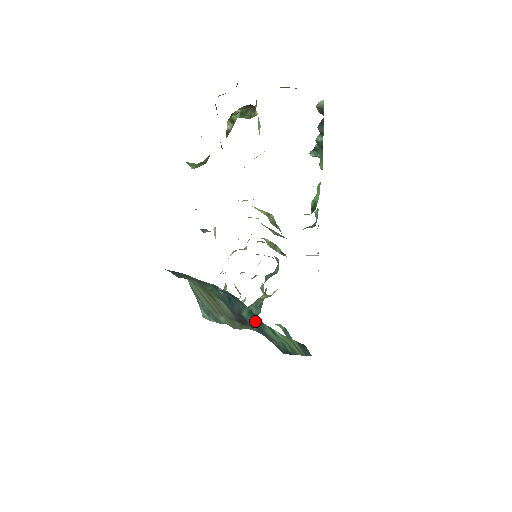
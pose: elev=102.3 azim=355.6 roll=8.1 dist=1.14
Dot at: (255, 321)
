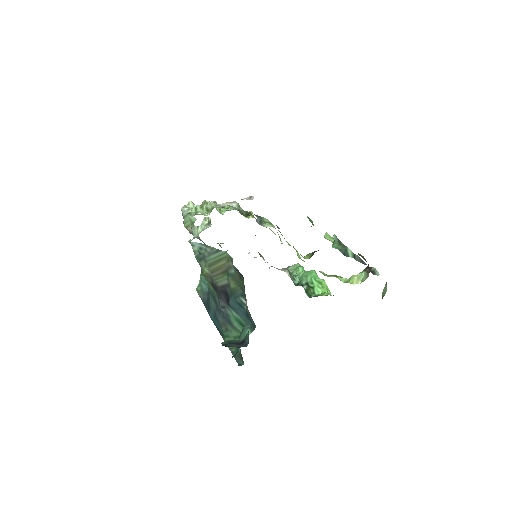
Dot at: (235, 322)
